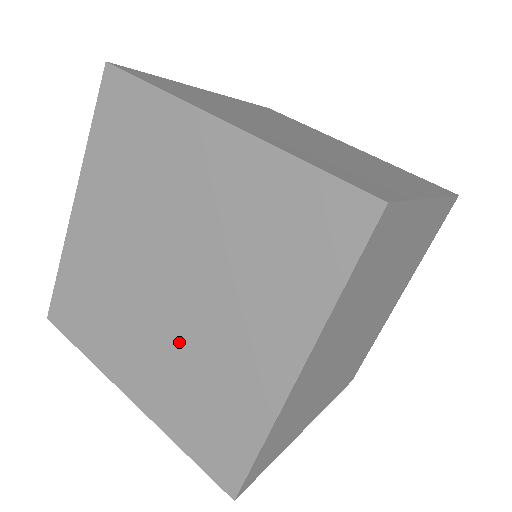
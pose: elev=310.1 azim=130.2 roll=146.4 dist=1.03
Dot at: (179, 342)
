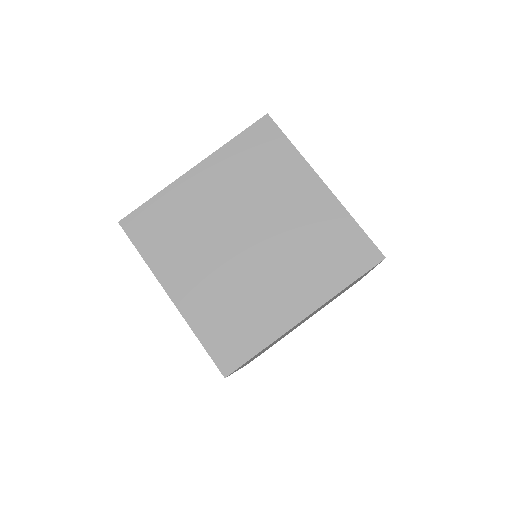
Dot at: (234, 277)
